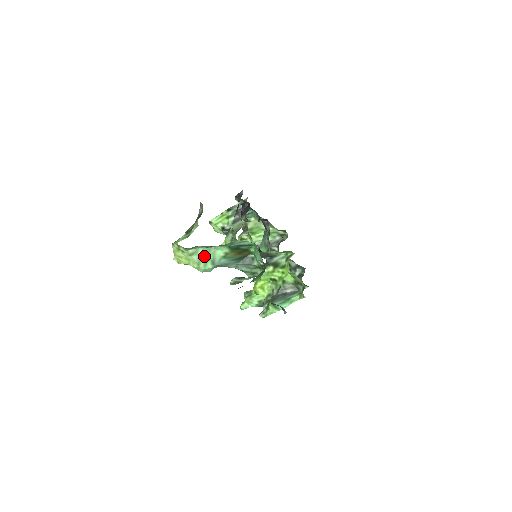
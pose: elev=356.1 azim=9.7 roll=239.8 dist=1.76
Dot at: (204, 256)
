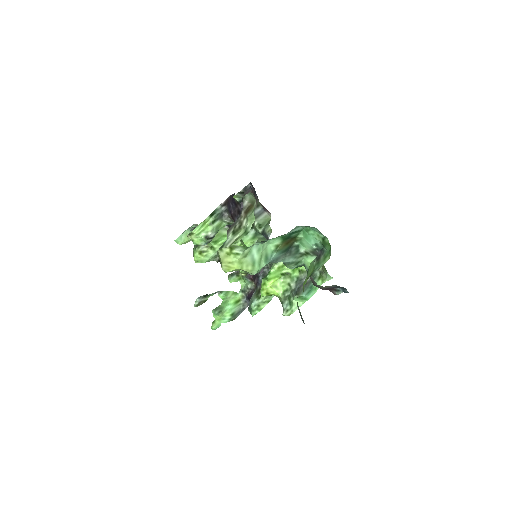
Dot at: (257, 254)
